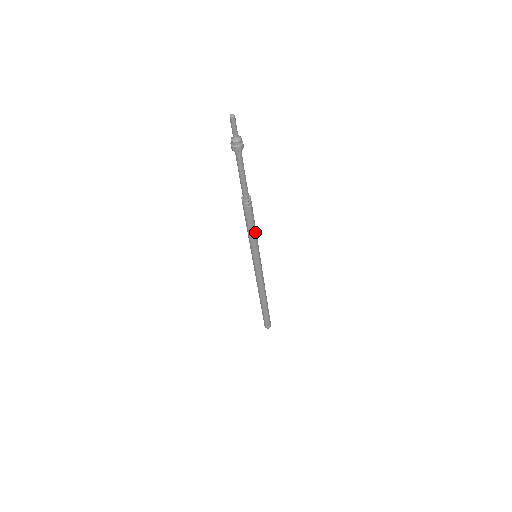
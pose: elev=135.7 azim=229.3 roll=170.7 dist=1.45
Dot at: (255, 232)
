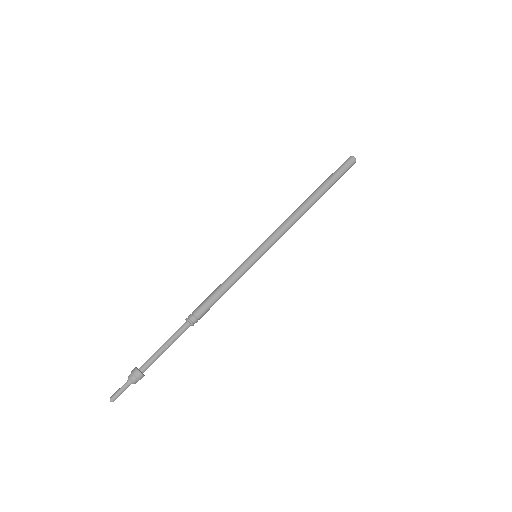
Dot at: occluded
